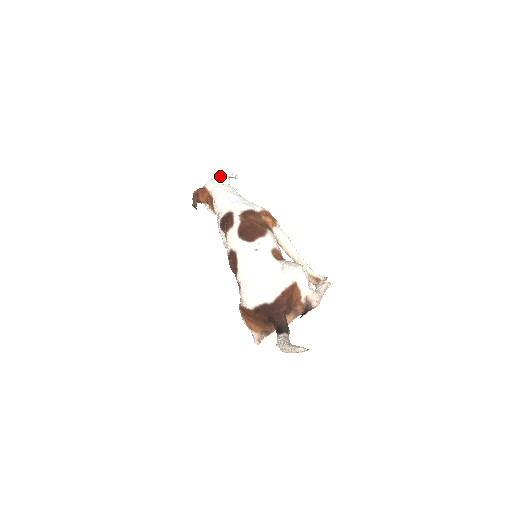
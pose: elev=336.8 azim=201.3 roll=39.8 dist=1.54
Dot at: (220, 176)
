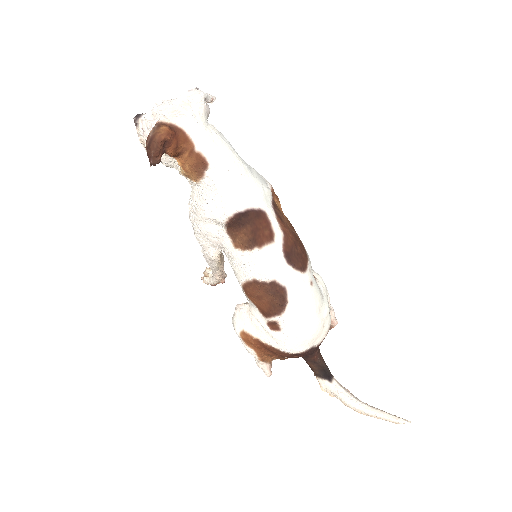
Dot at: (203, 106)
